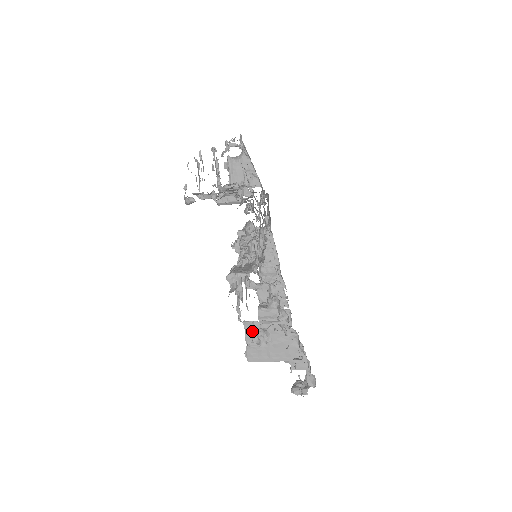
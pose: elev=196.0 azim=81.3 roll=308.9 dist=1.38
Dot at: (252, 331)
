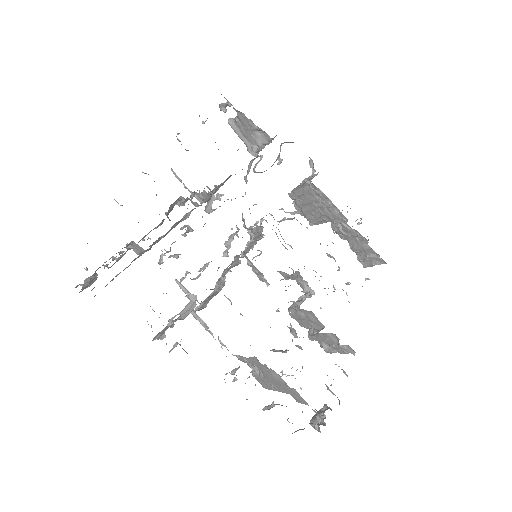
Dot at: (246, 362)
